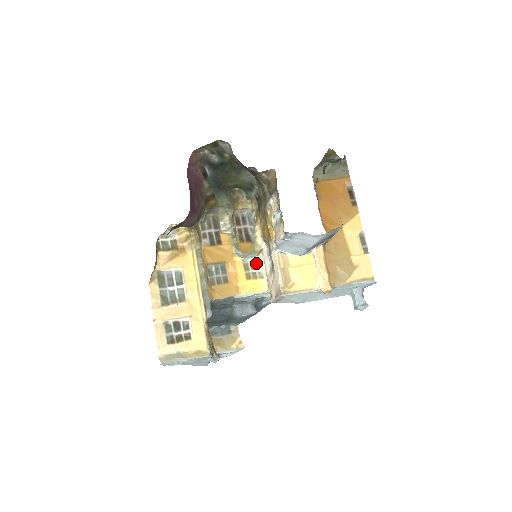
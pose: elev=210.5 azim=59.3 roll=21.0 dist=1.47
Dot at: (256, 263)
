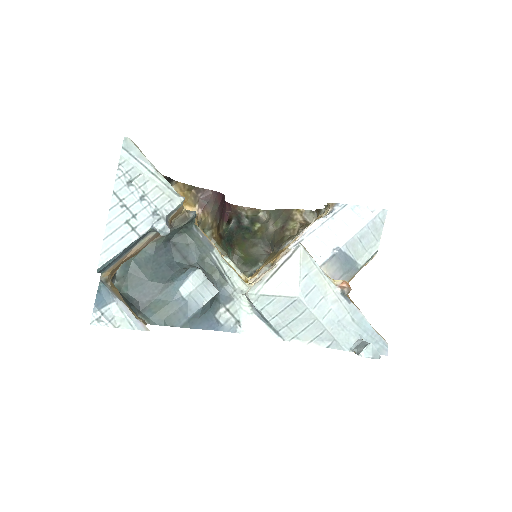
Dot at: occluded
